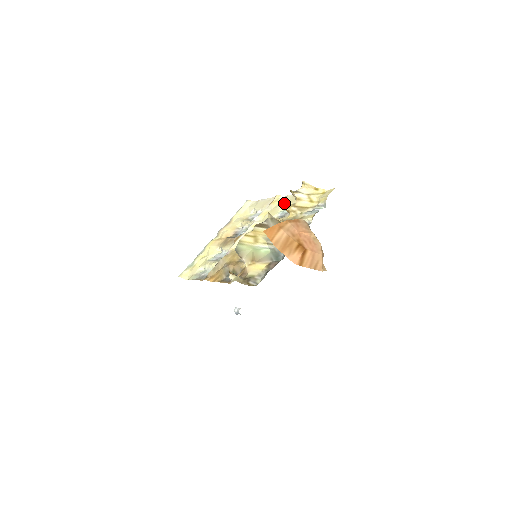
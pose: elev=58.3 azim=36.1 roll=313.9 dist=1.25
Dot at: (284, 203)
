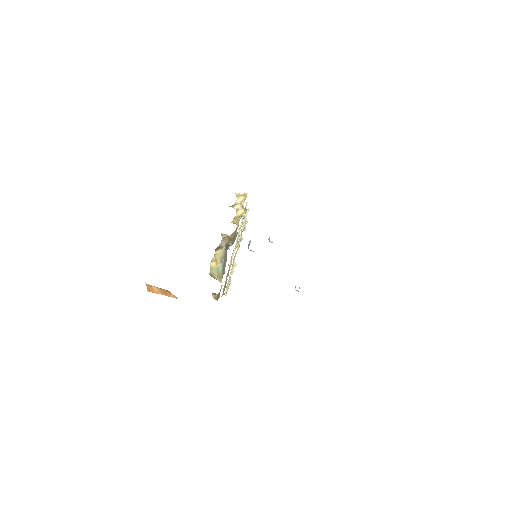
Dot at: occluded
